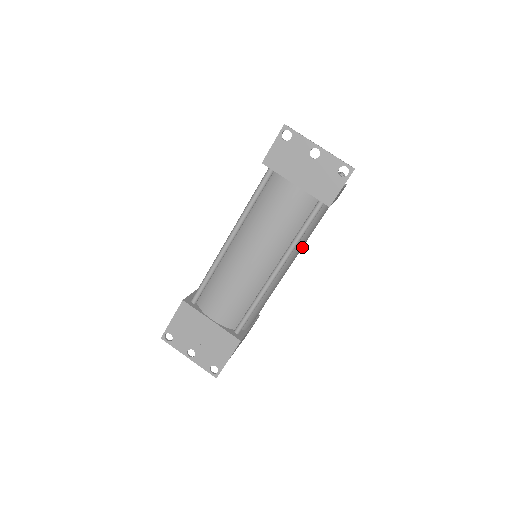
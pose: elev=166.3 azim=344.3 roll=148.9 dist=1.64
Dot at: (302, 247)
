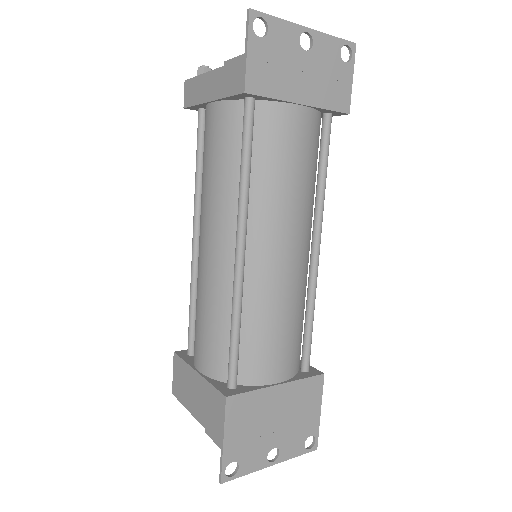
Dot at: occluded
